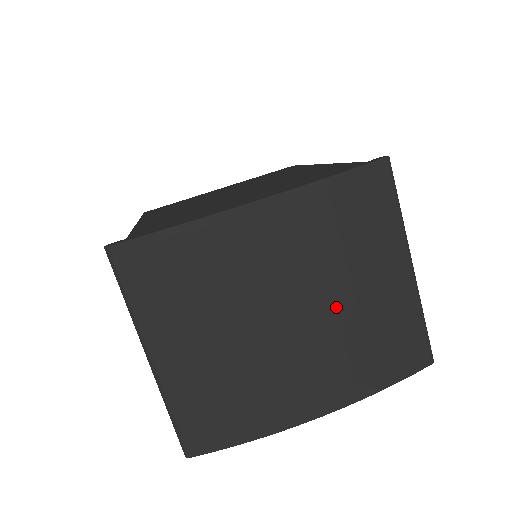
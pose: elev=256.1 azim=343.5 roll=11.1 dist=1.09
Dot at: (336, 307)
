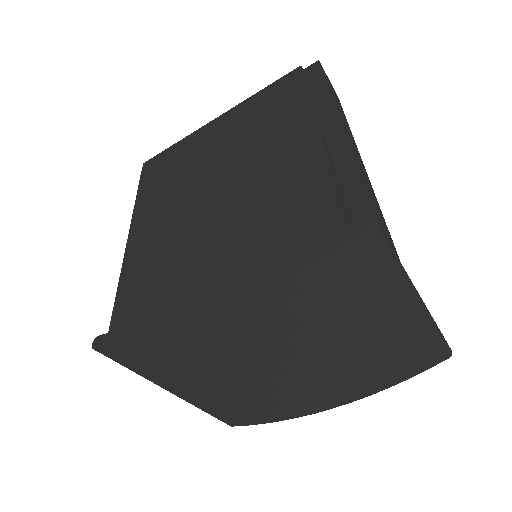
Dot at: (330, 355)
